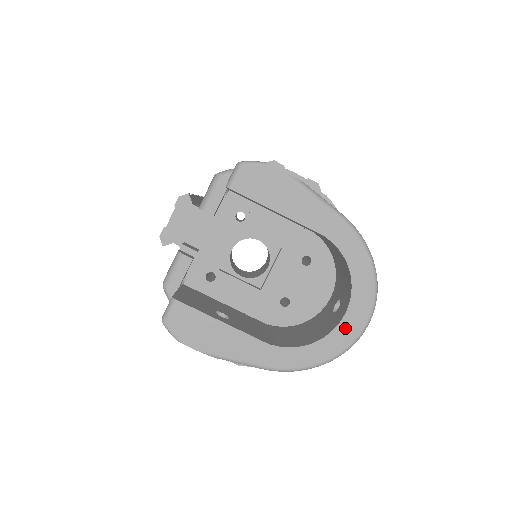
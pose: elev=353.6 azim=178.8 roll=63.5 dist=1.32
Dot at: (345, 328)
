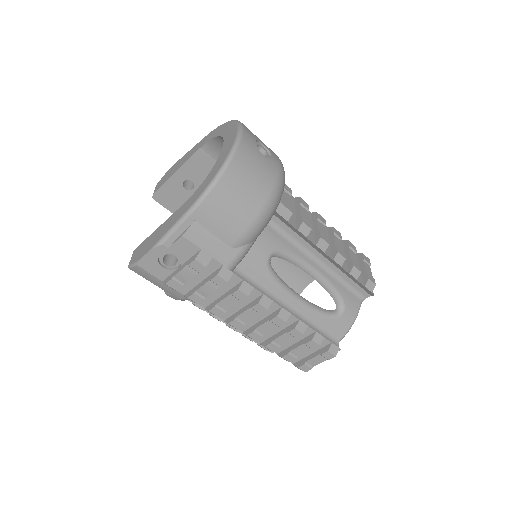
Dot at: (227, 145)
